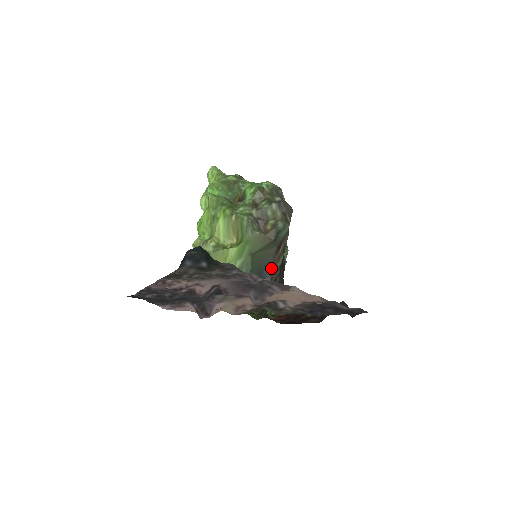
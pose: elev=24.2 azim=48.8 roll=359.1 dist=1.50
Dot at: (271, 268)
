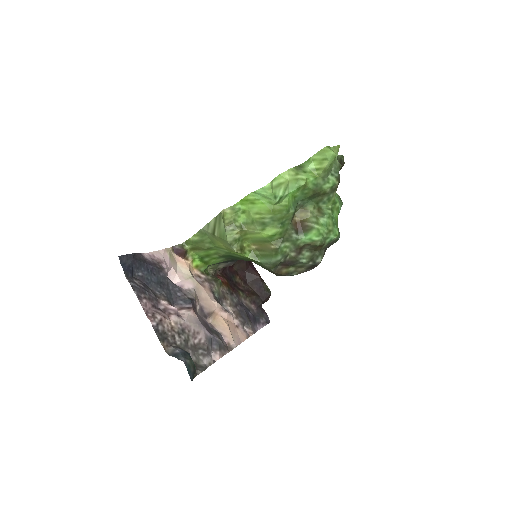
Dot at: occluded
